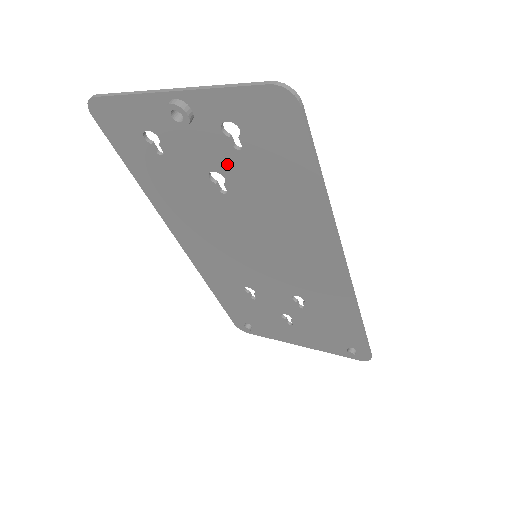
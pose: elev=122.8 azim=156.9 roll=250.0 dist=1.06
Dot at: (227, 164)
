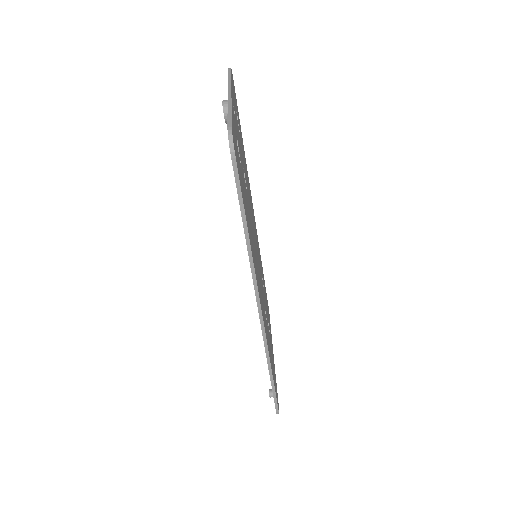
Dot at: occluded
